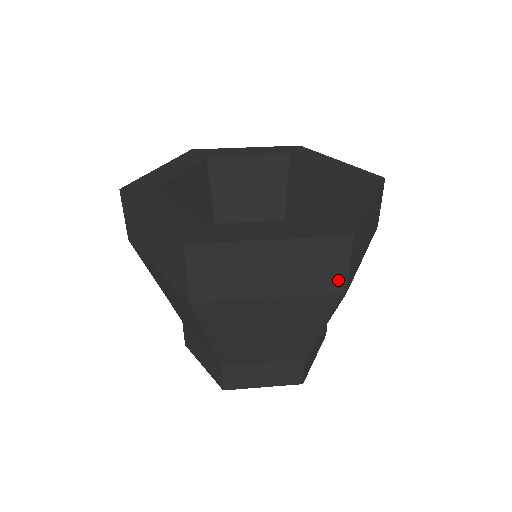
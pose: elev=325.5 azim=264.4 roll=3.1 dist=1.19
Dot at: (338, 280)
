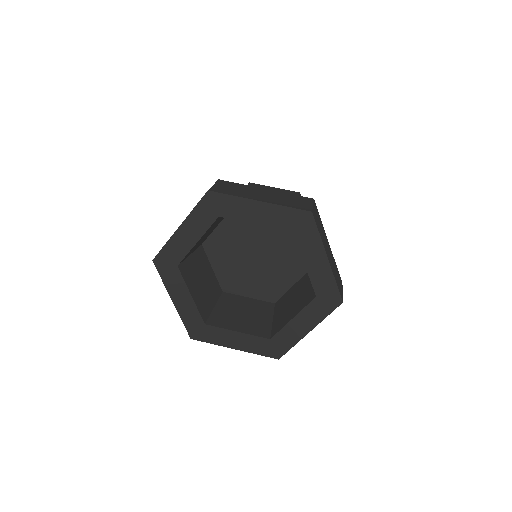
Dot at: occluded
